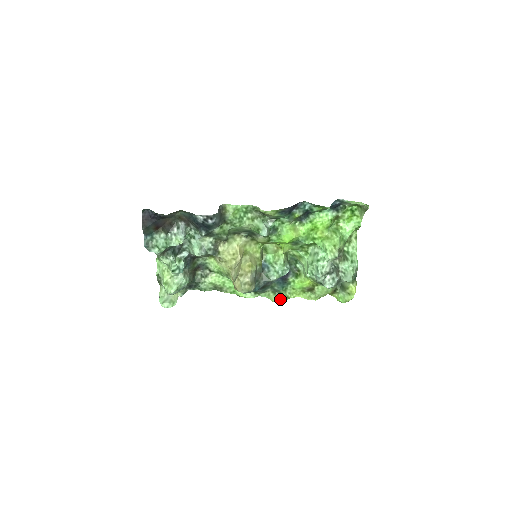
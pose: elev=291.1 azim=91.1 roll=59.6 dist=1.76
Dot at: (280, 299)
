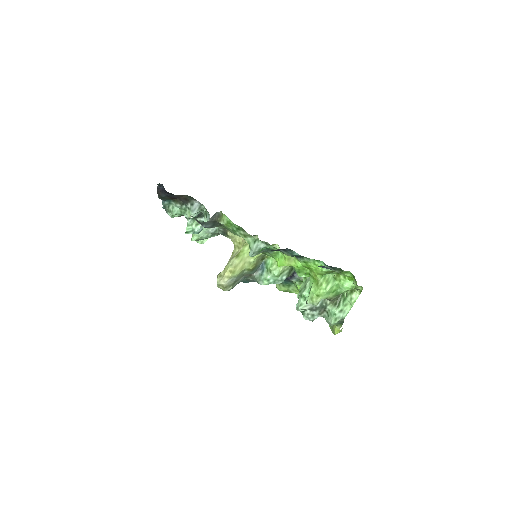
Dot at: (282, 290)
